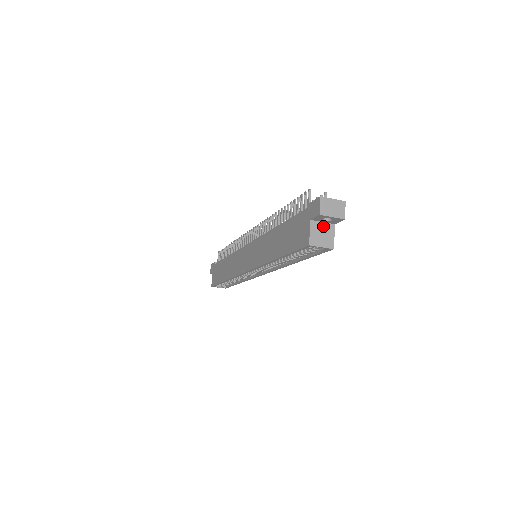
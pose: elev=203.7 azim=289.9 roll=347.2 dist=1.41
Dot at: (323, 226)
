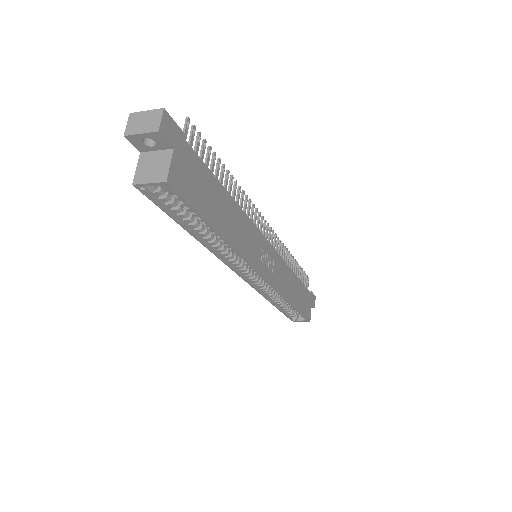
Dot at: (156, 156)
